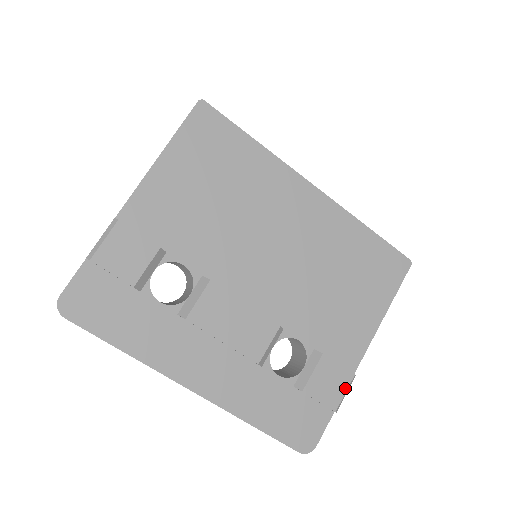
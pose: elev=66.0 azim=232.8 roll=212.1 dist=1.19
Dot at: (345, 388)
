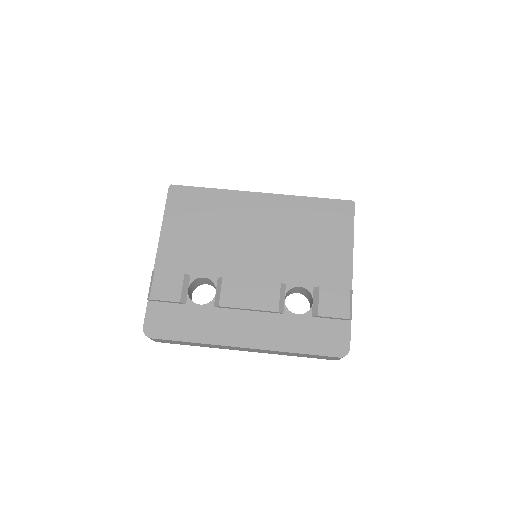
Dot at: (348, 301)
